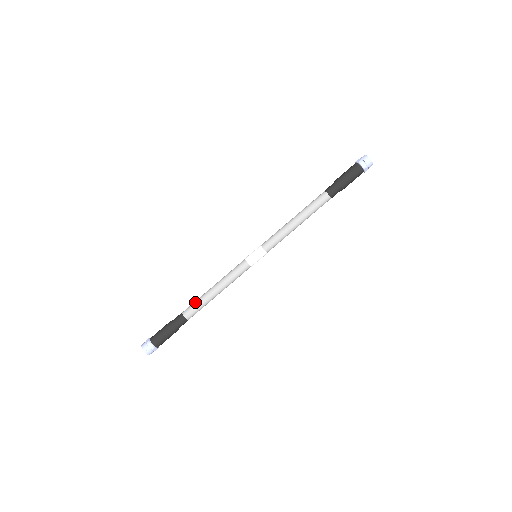
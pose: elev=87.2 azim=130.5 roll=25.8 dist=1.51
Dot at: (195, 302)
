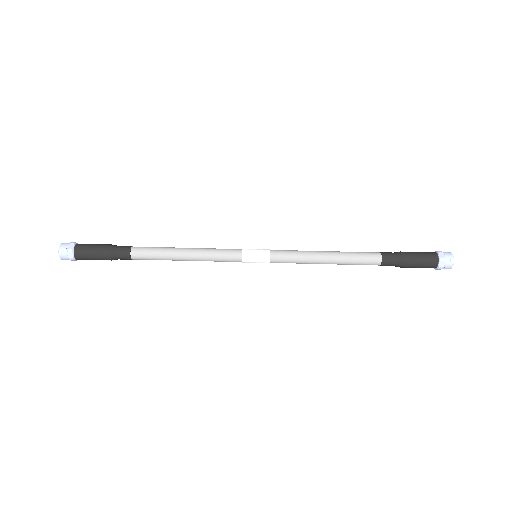
Dot at: occluded
